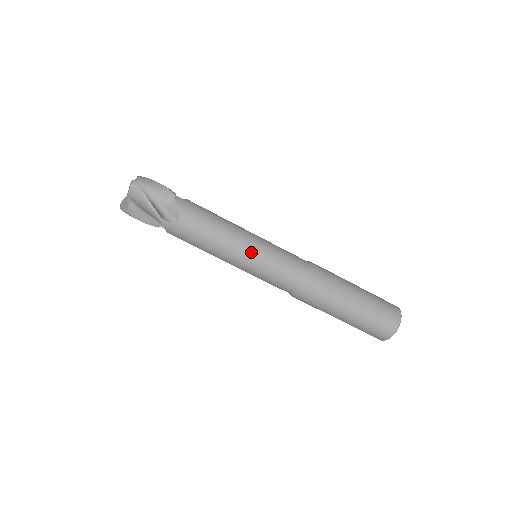
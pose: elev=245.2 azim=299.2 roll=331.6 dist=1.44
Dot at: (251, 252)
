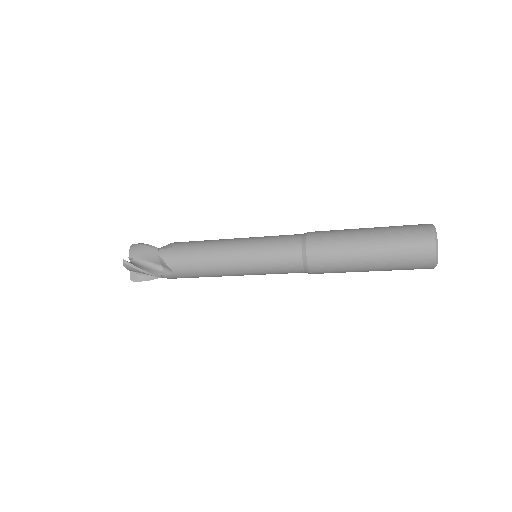
Dot at: (242, 263)
